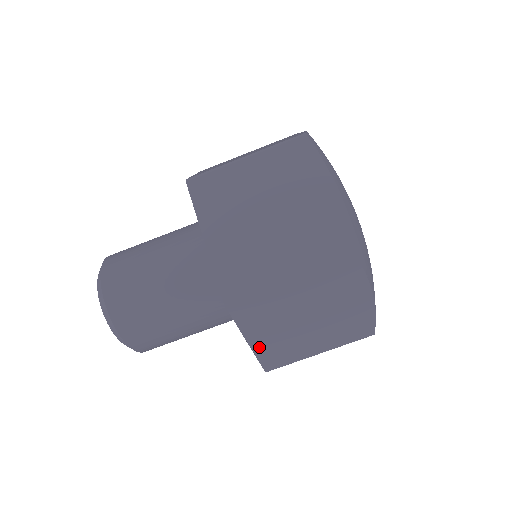
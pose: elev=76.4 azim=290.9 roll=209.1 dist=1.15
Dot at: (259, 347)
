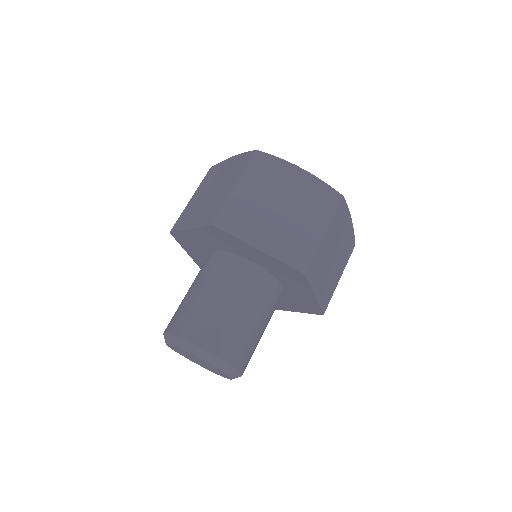
Dot at: (319, 296)
